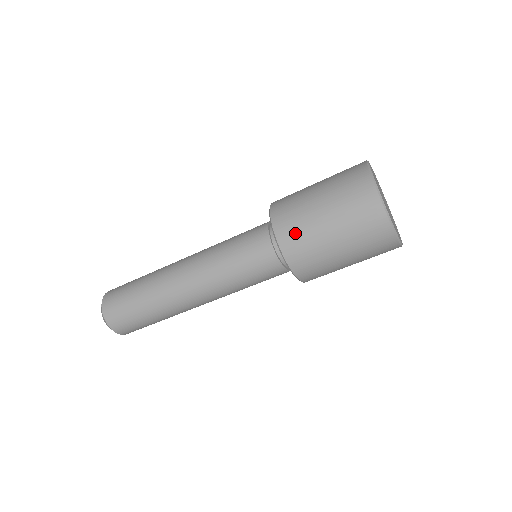
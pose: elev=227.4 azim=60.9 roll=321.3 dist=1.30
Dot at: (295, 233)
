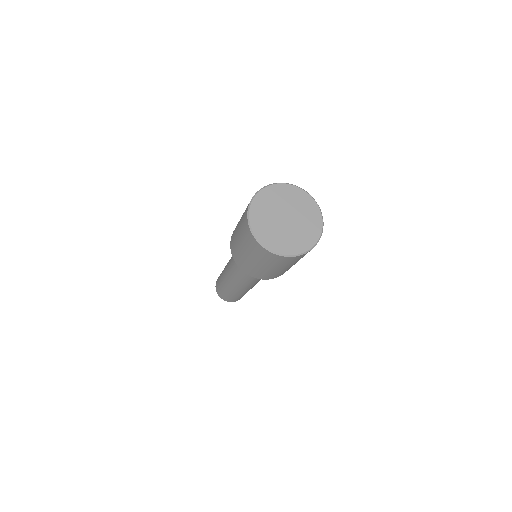
Dot at: (239, 260)
